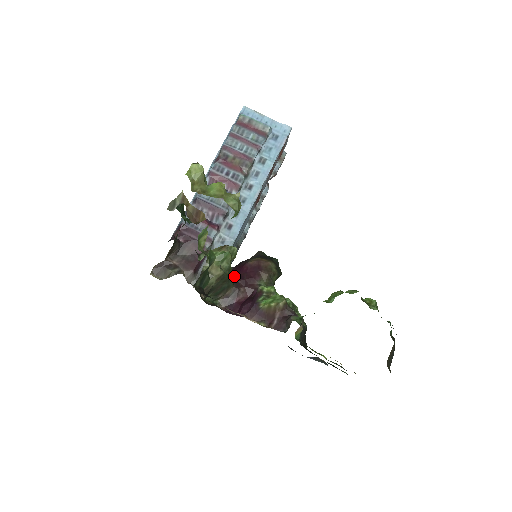
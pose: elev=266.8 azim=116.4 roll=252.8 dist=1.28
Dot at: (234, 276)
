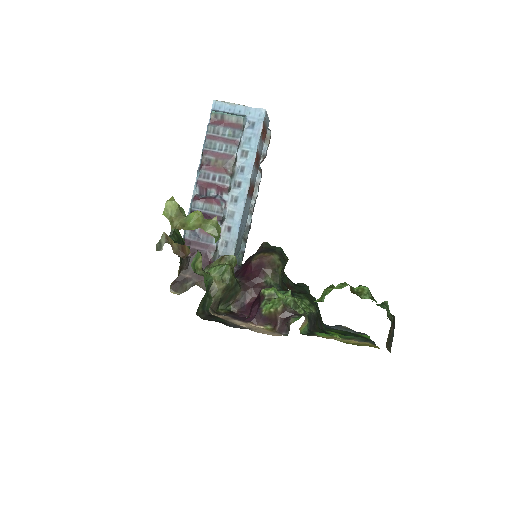
Dot at: (241, 279)
